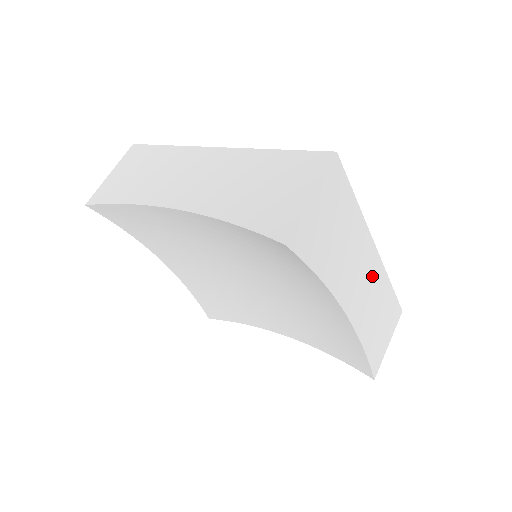
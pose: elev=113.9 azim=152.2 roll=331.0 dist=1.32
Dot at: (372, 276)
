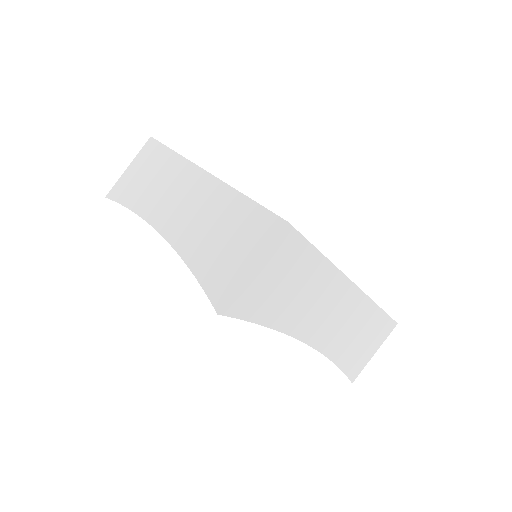
Dot at: (348, 307)
